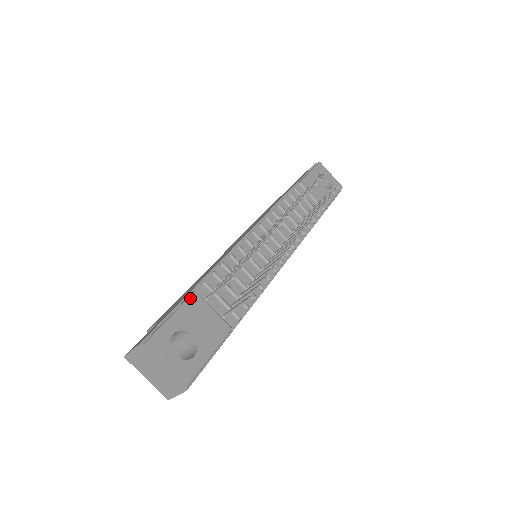
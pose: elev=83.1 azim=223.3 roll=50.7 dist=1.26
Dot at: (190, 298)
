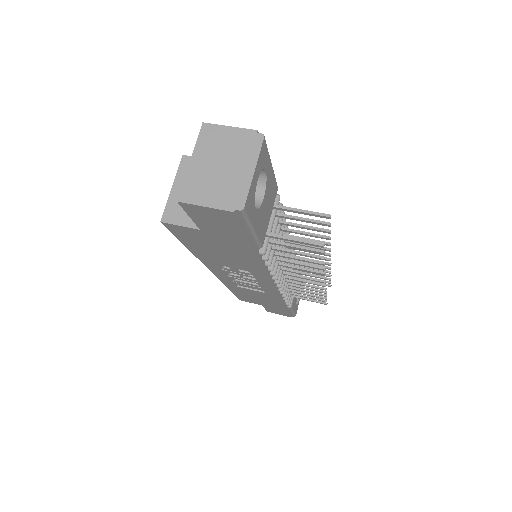
Dot at: occluded
